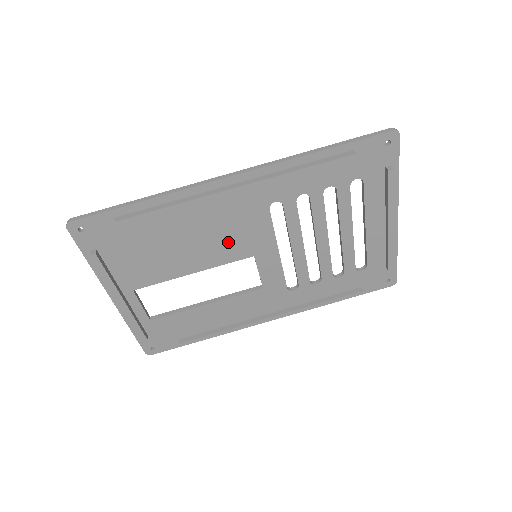
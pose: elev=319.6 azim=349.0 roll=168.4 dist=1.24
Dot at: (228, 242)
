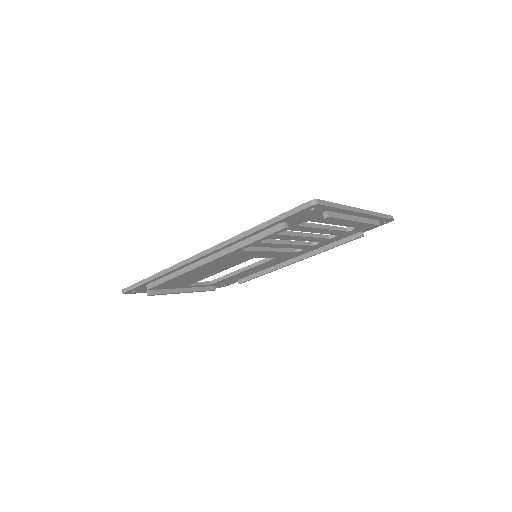
Dot at: (229, 263)
